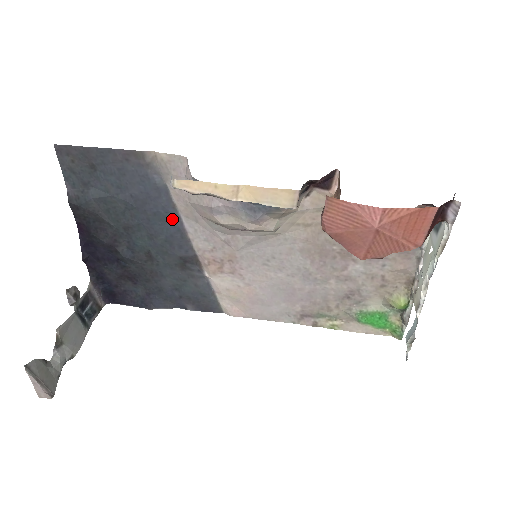
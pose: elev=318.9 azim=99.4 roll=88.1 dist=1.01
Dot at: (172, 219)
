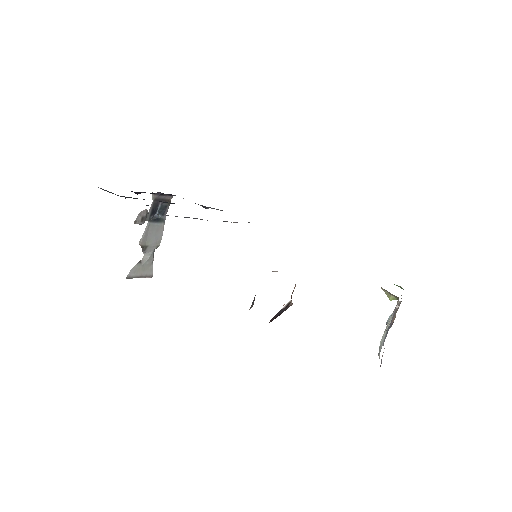
Dot at: occluded
